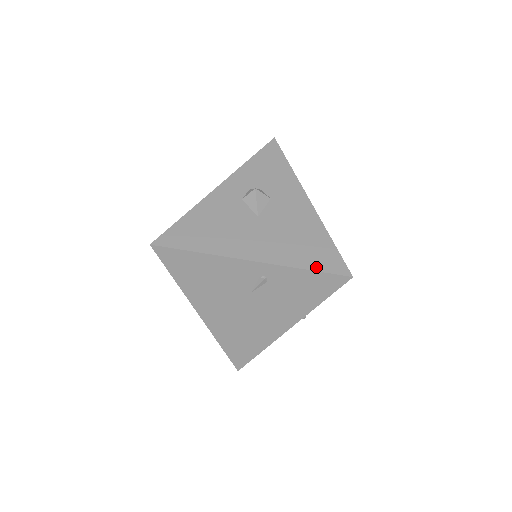
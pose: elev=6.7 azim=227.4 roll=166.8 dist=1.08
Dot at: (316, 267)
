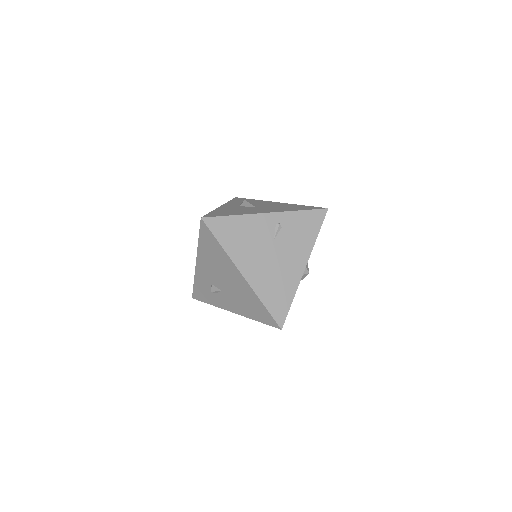
Dot at: (306, 209)
